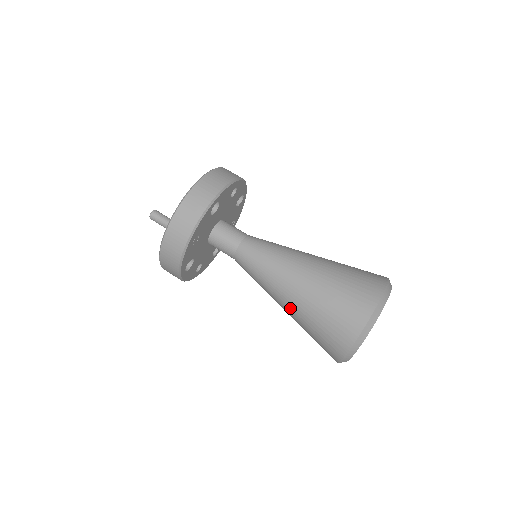
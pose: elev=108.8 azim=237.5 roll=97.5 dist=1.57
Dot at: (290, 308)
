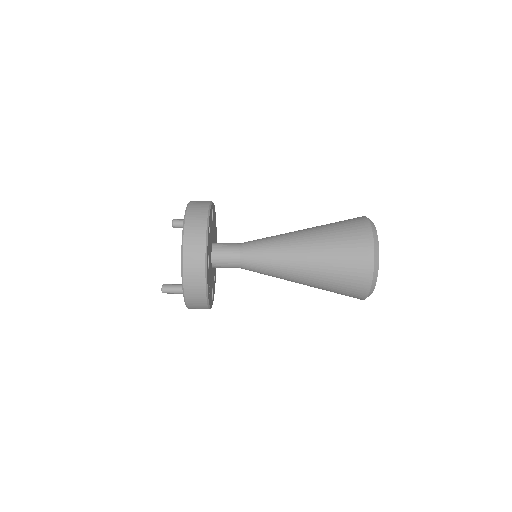
Dot at: occluded
